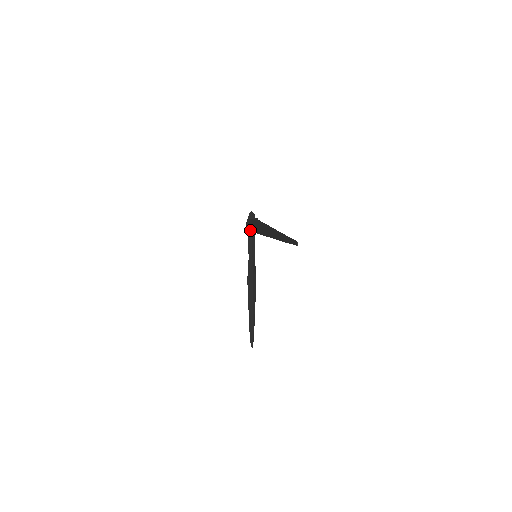
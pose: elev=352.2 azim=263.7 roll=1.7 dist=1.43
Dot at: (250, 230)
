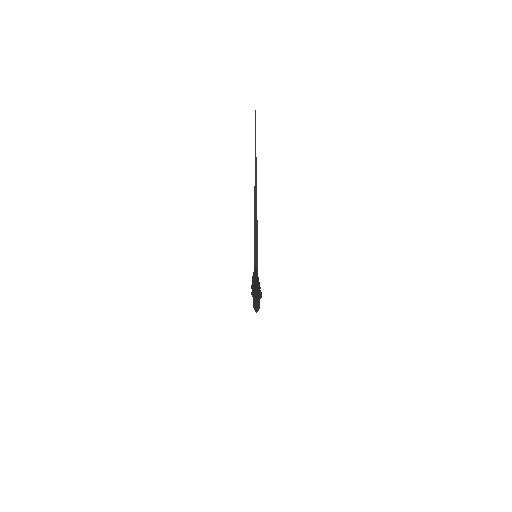
Dot at: occluded
